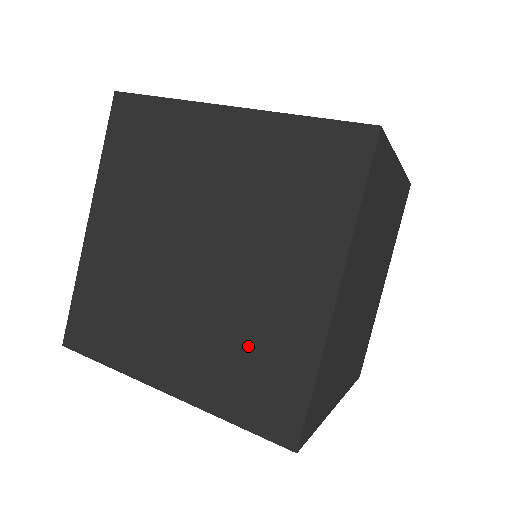
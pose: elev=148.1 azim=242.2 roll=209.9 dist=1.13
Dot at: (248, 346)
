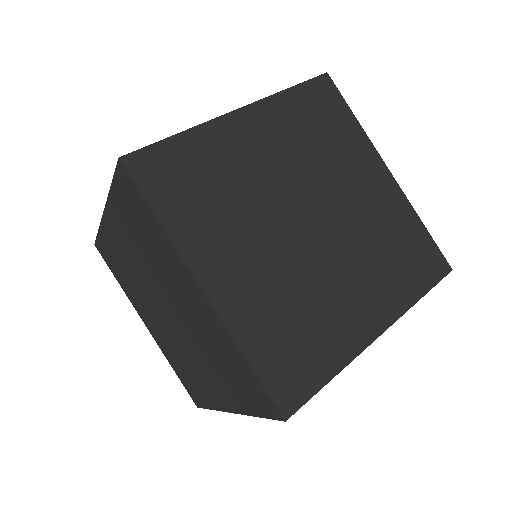
Dot at: occluded
